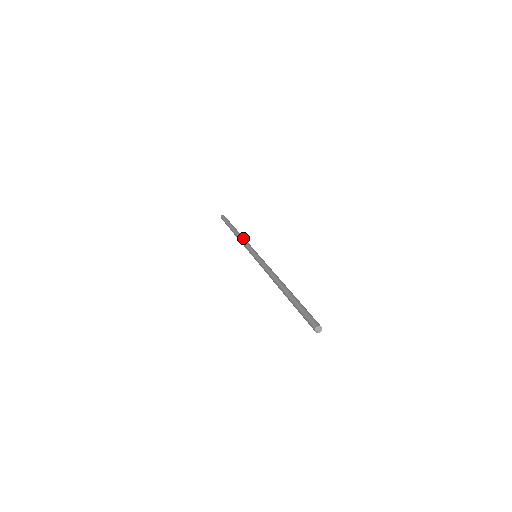
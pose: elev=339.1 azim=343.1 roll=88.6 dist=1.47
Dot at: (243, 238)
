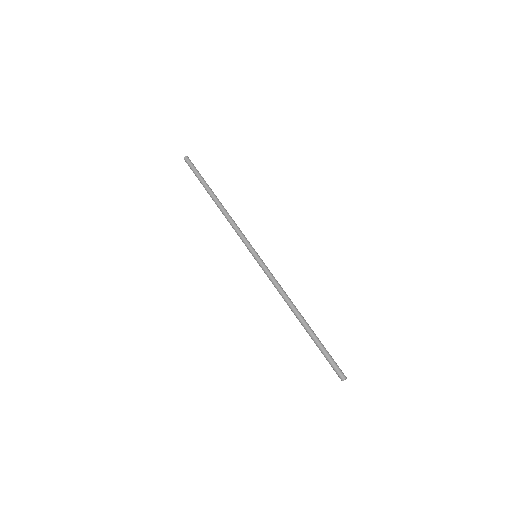
Dot at: (231, 220)
